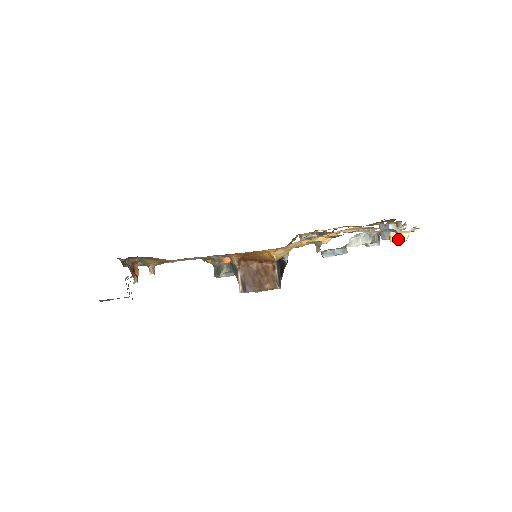
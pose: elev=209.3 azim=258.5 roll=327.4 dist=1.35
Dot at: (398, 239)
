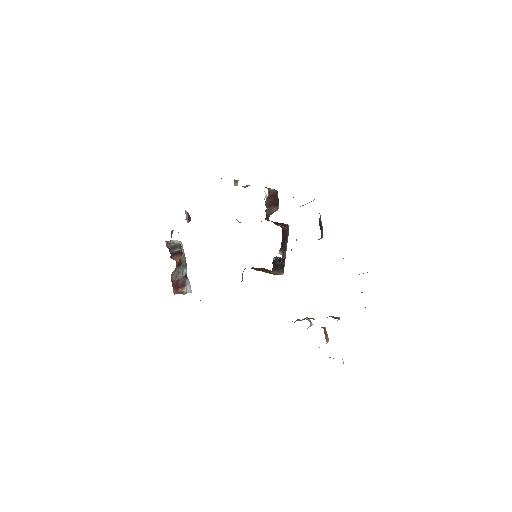
Dot at: occluded
